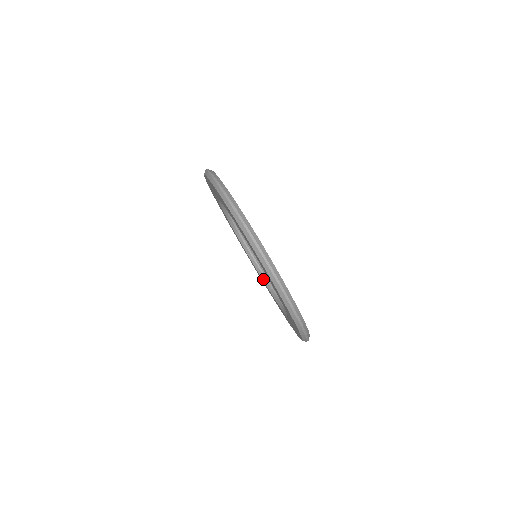
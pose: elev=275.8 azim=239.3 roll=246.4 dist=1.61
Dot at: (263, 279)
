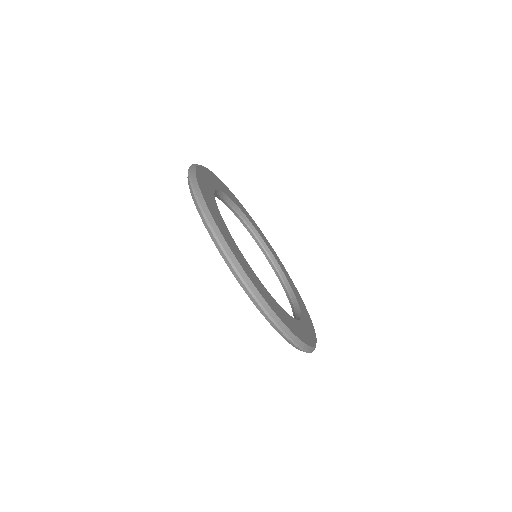
Dot at: (274, 271)
